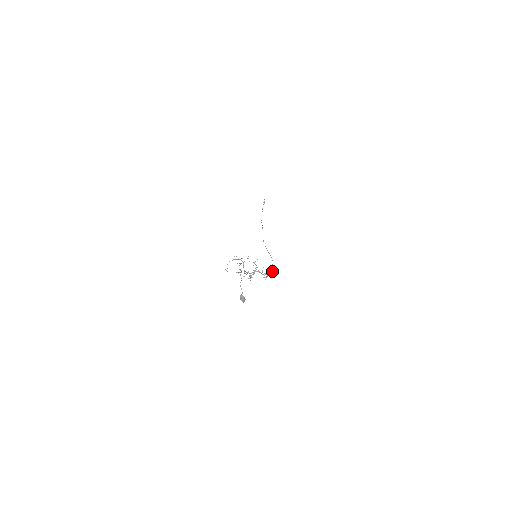
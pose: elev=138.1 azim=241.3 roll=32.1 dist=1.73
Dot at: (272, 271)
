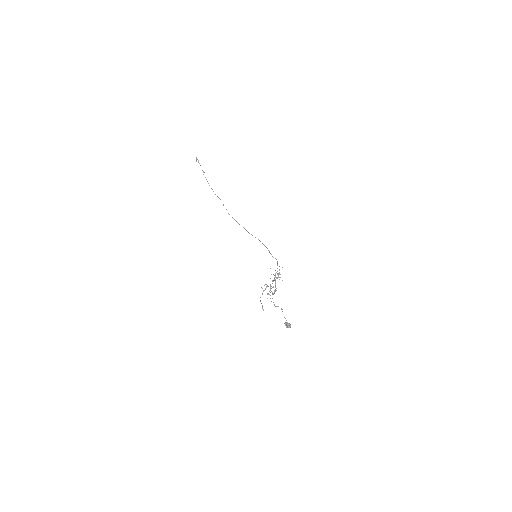
Dot at: (277, 263)
